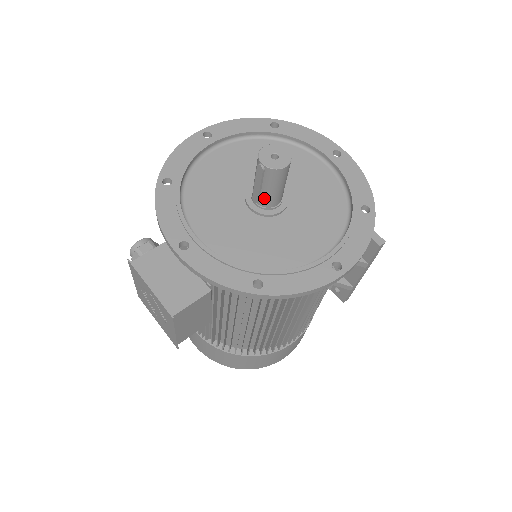
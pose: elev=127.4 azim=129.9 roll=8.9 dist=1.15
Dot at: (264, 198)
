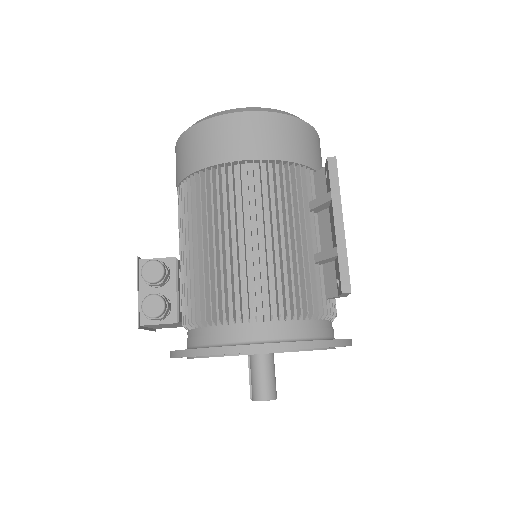
Dot at: occluded
